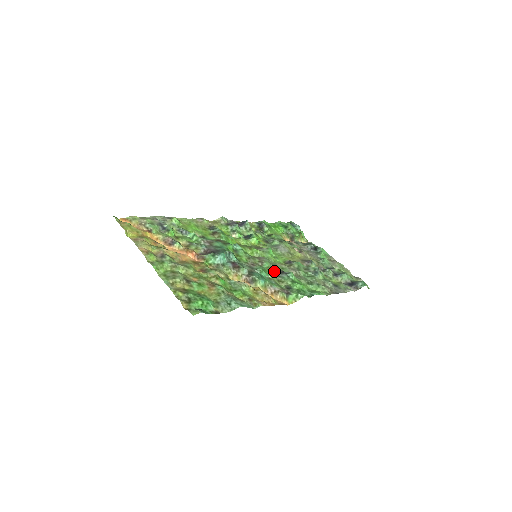
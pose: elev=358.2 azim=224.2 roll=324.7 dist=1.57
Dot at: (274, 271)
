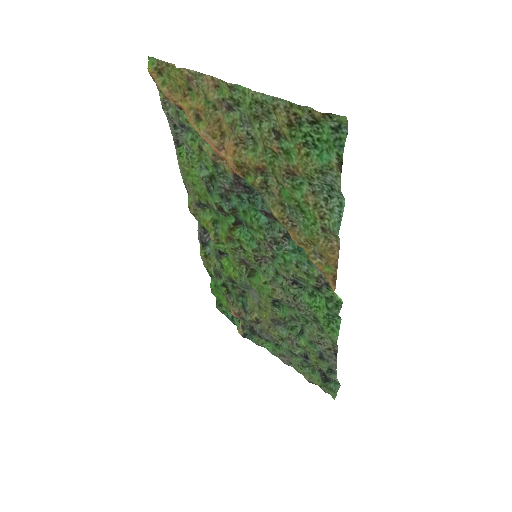
Dot at: (284, 276)
